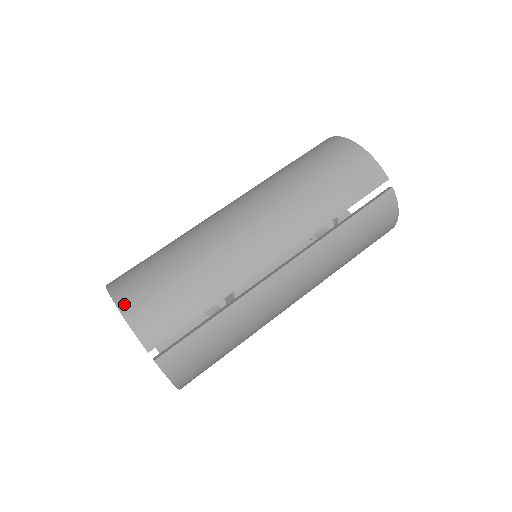
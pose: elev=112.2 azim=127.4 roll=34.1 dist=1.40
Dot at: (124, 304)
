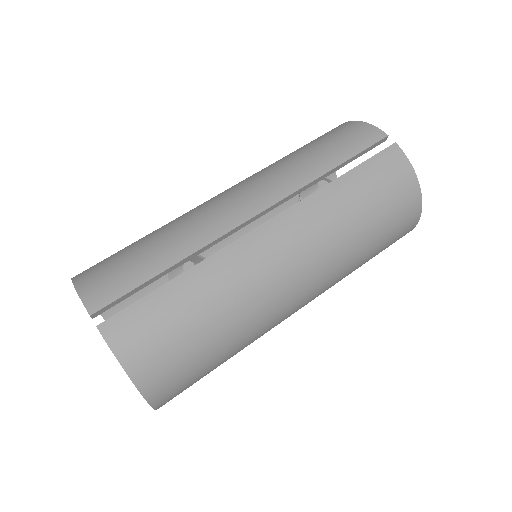
Dot at: (79, 276)
